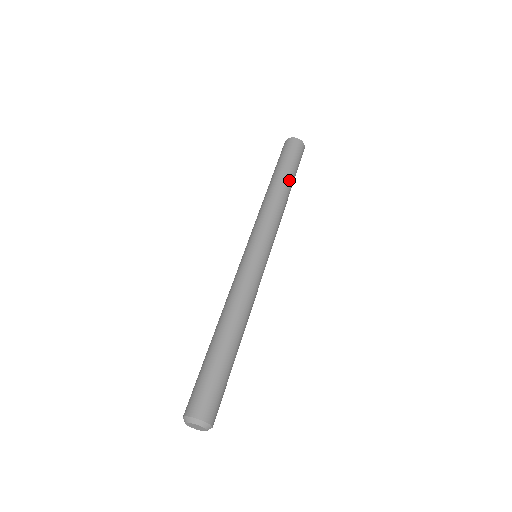
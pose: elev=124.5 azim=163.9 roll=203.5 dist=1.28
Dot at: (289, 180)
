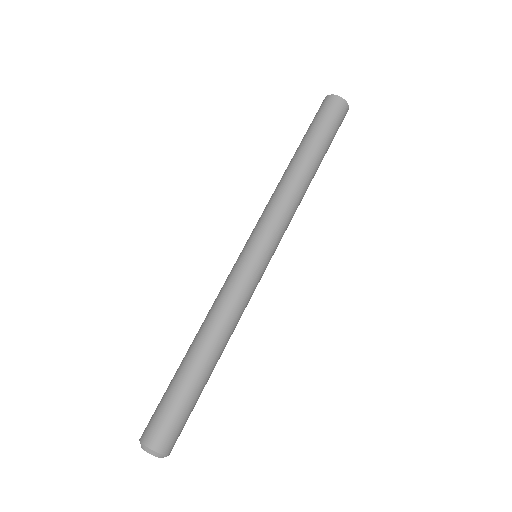
Dot at: (318, 161)
